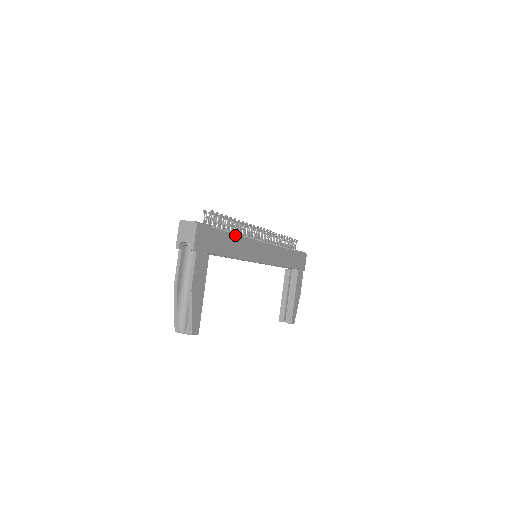
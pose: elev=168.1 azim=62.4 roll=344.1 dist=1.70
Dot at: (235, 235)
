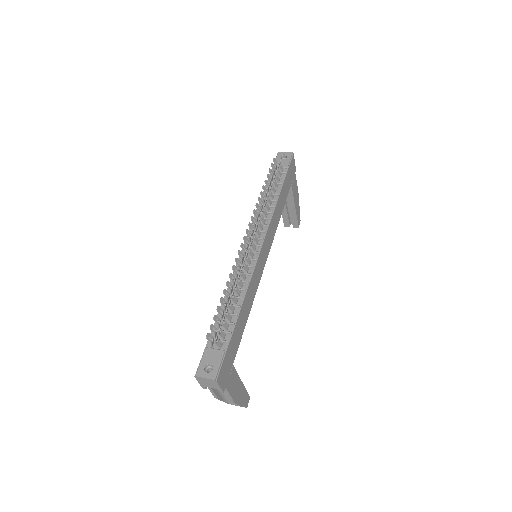
Dot at: (241, 308)
